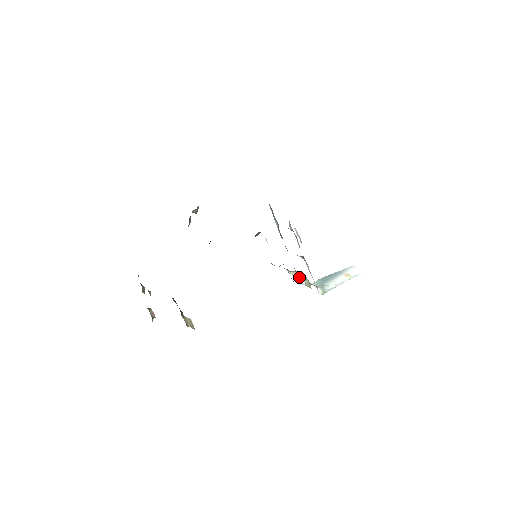
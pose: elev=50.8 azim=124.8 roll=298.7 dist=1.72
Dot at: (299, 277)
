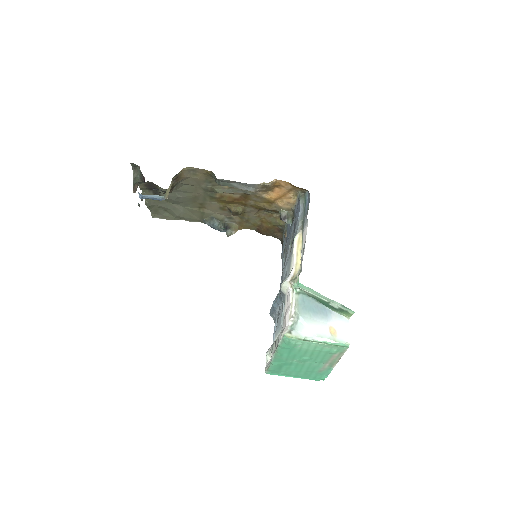
Dot at: (295, 261)
